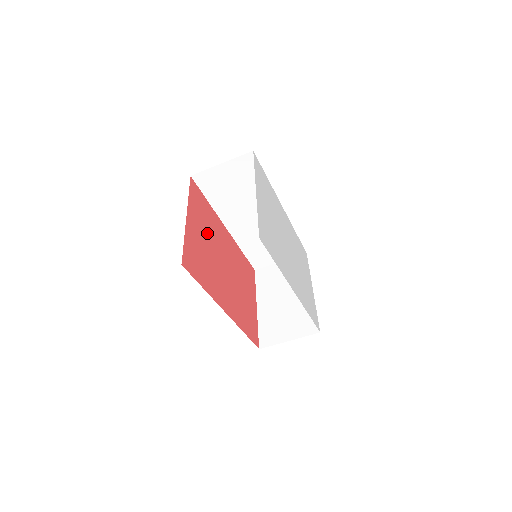
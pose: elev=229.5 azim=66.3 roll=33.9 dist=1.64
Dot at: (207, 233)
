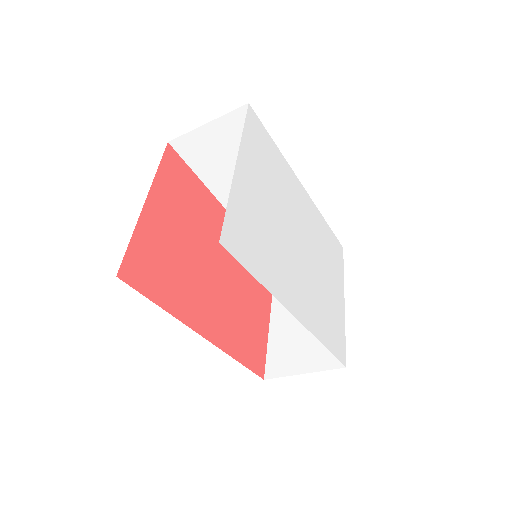
Dot at: (187, 223)
